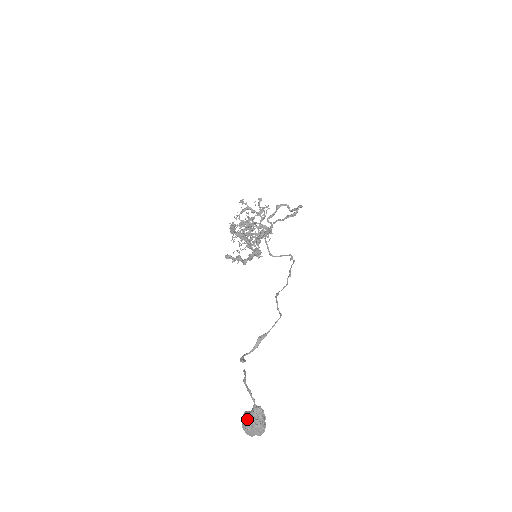
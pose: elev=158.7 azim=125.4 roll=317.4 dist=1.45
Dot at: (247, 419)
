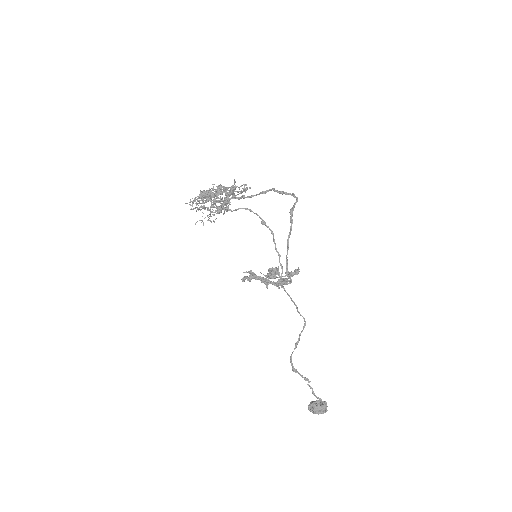
Dot at: (318, 411)
